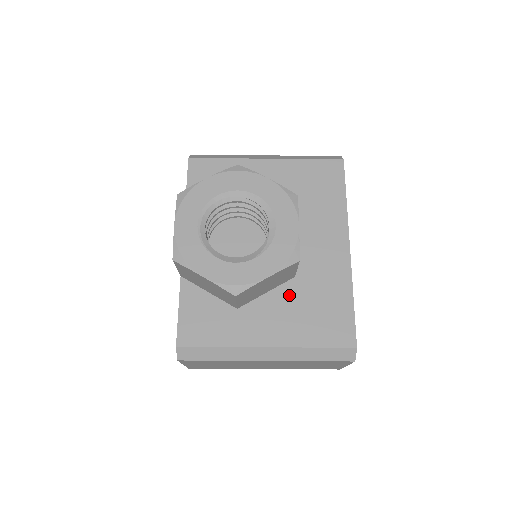
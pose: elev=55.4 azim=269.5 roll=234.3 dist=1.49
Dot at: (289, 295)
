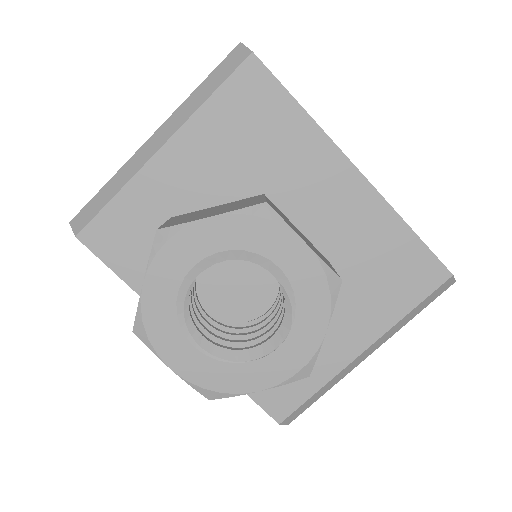
Dot at: occluded
